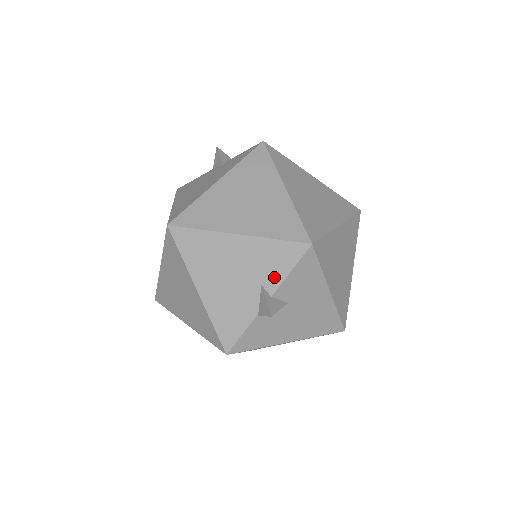
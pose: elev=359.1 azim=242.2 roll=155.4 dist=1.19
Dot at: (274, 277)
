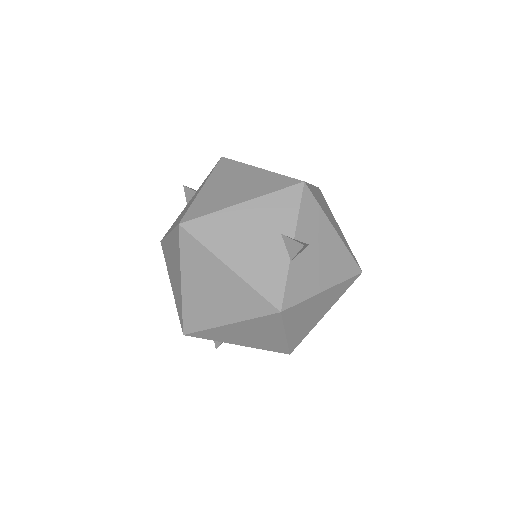
Dot at: (288, 222)
